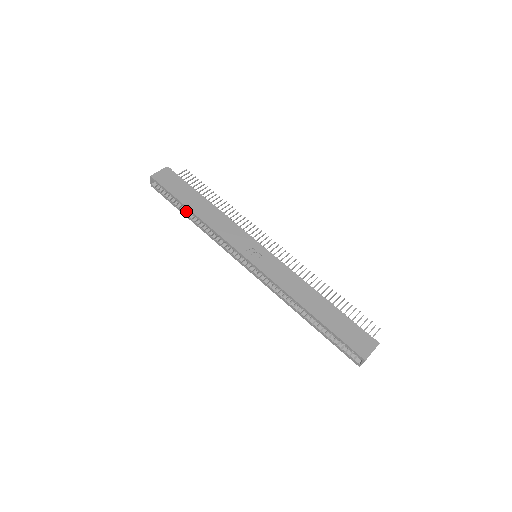
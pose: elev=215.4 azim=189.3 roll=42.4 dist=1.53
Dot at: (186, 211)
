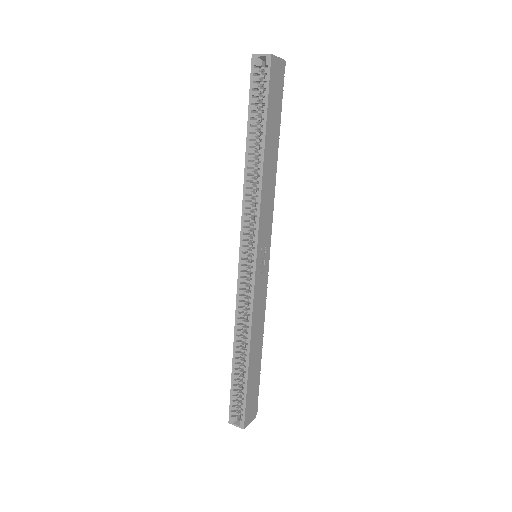
Dot at: (254, 137)
